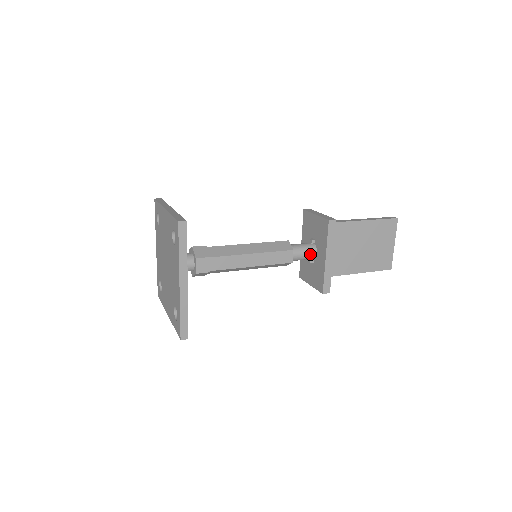
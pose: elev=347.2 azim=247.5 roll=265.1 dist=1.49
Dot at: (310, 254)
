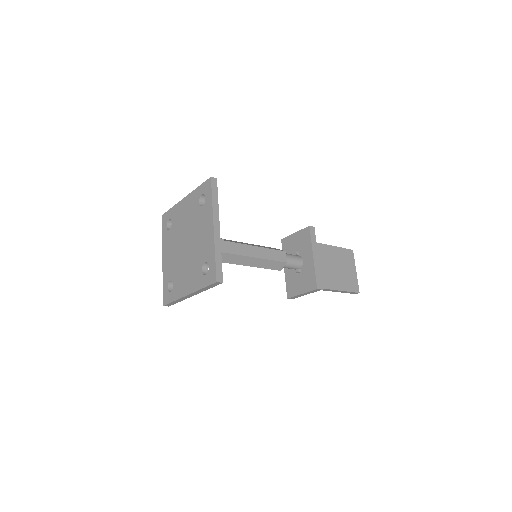
Dot at: (298, 260)
